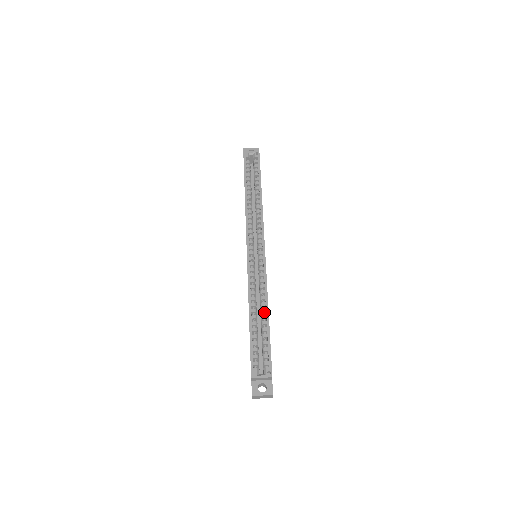
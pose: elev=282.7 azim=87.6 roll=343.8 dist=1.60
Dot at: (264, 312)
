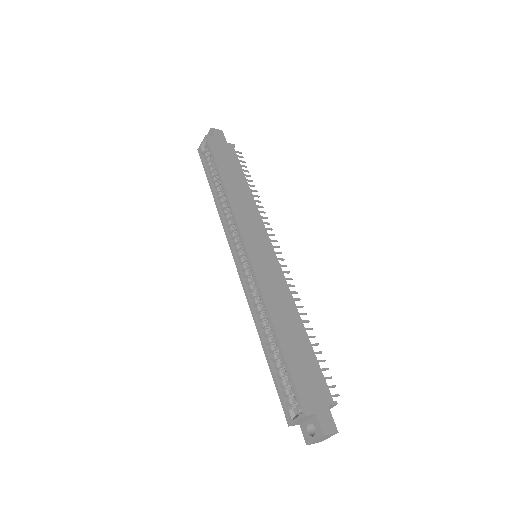
Dot at: occluded
